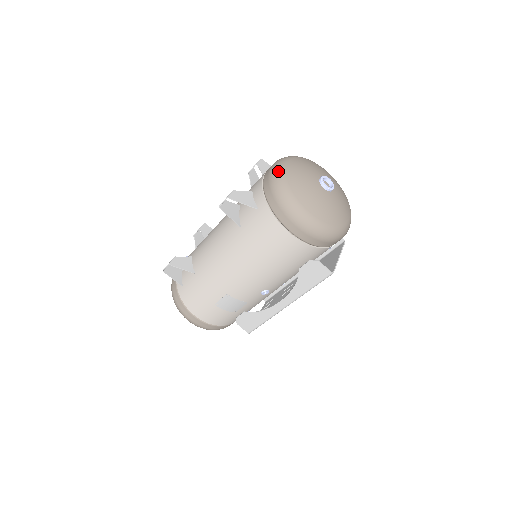
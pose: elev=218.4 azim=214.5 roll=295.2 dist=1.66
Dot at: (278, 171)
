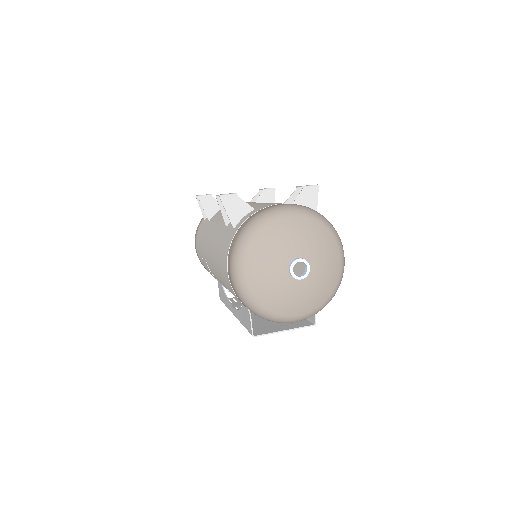
Dot at: (267, 216)
